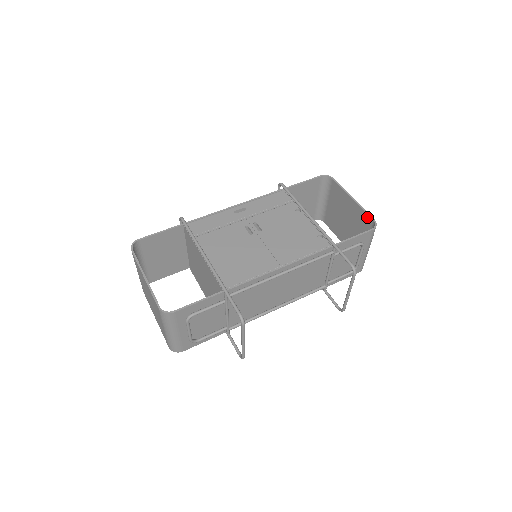
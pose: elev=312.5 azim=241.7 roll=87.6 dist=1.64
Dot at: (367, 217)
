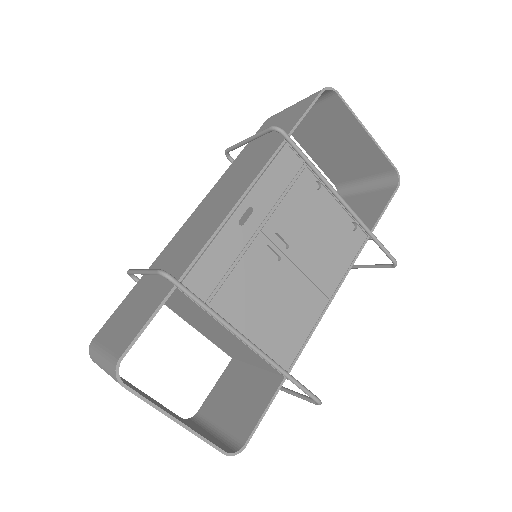
Dot at: (385, 162)
